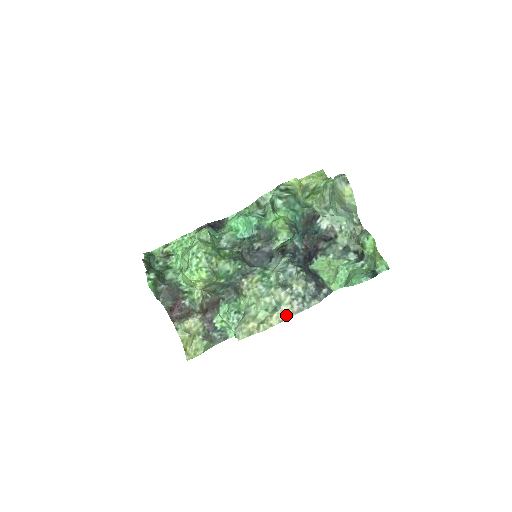
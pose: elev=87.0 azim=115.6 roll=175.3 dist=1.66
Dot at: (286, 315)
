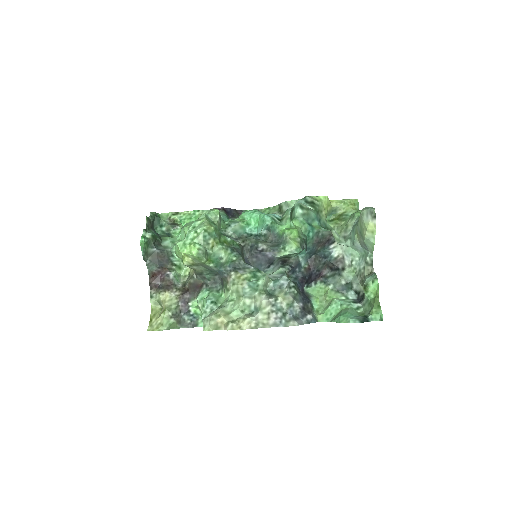
Dot at: (259, 324)
